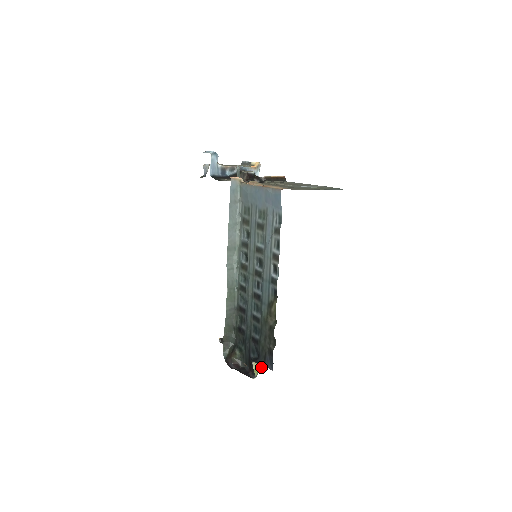
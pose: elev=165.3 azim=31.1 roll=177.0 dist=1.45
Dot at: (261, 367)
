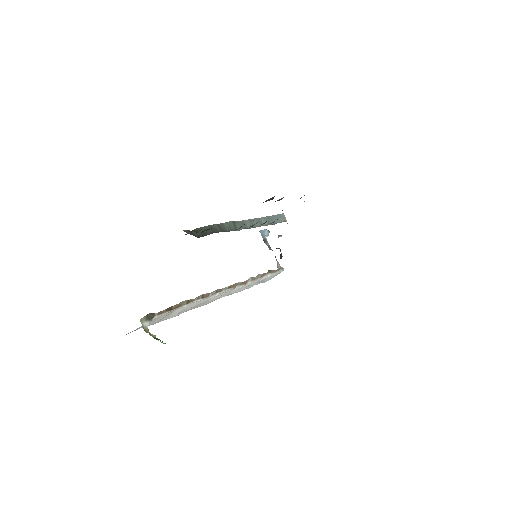
Dot at: occluded
